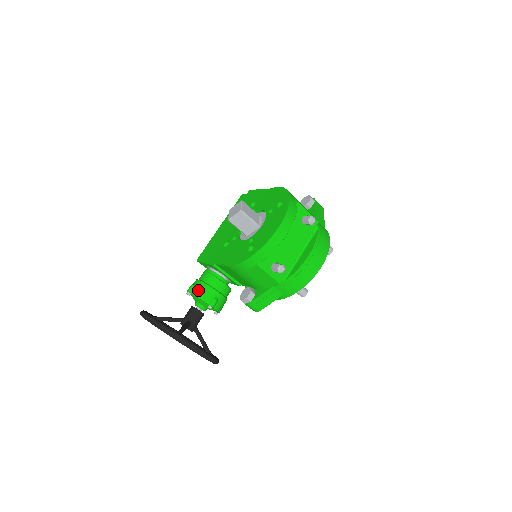
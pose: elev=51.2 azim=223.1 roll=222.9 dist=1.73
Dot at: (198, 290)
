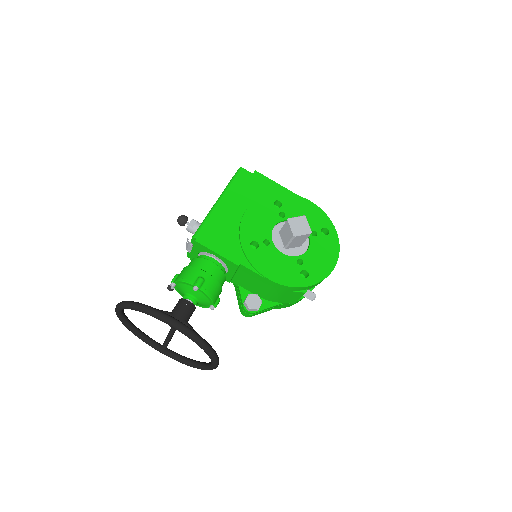
Dot at: (210, 288)
